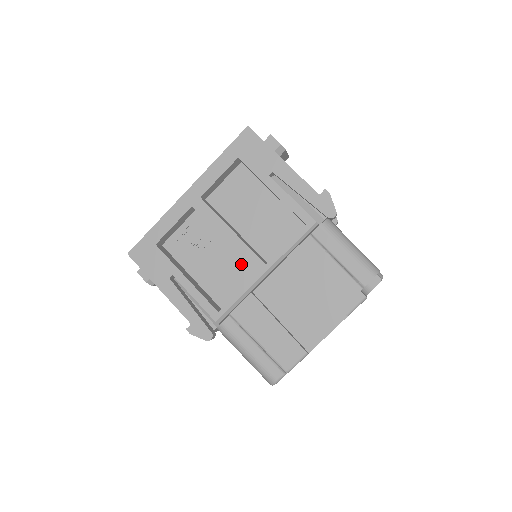
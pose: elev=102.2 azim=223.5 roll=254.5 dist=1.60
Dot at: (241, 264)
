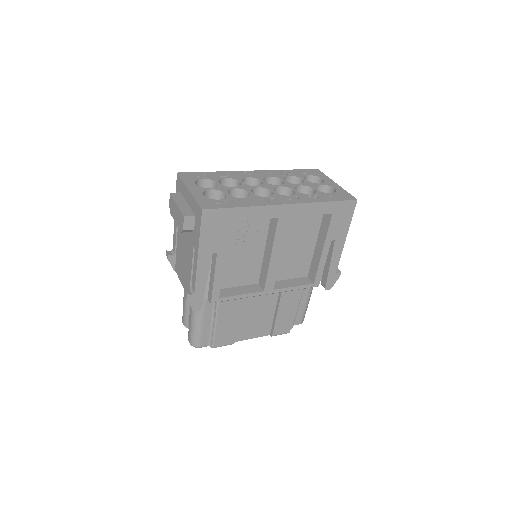
Dot at: (256, 271)
